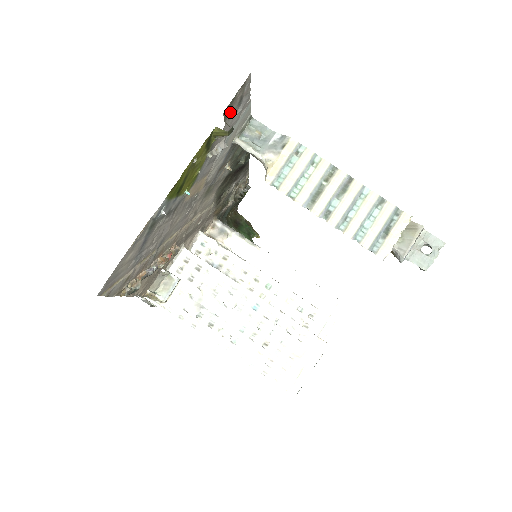
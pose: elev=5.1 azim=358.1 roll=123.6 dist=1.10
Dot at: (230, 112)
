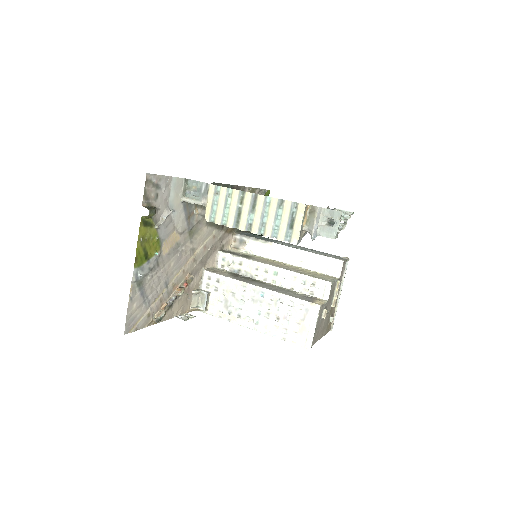
Dot at: (152, 198)
